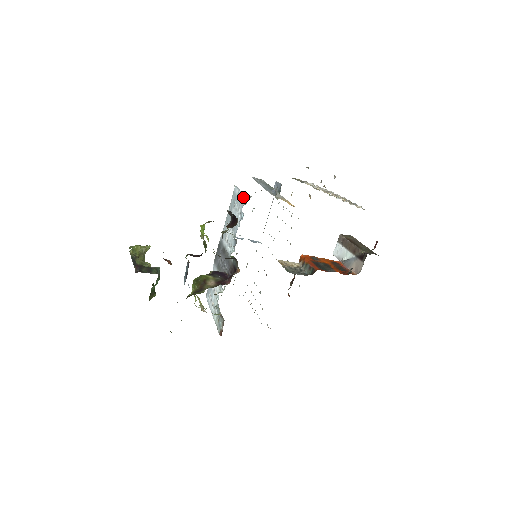
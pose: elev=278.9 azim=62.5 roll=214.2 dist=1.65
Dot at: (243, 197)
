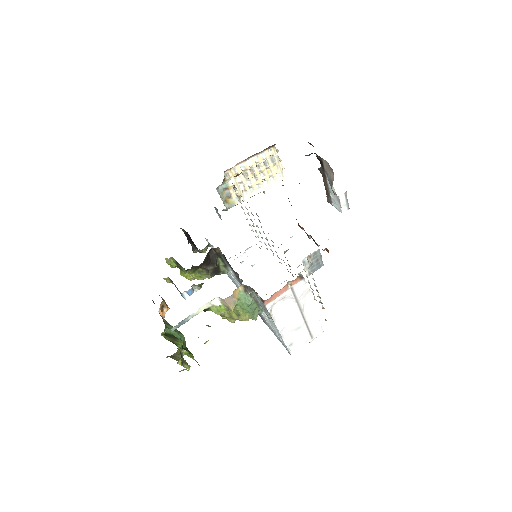
Dot at: occluded
